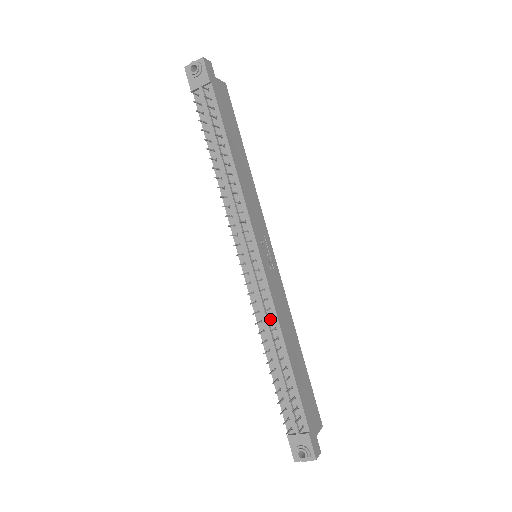
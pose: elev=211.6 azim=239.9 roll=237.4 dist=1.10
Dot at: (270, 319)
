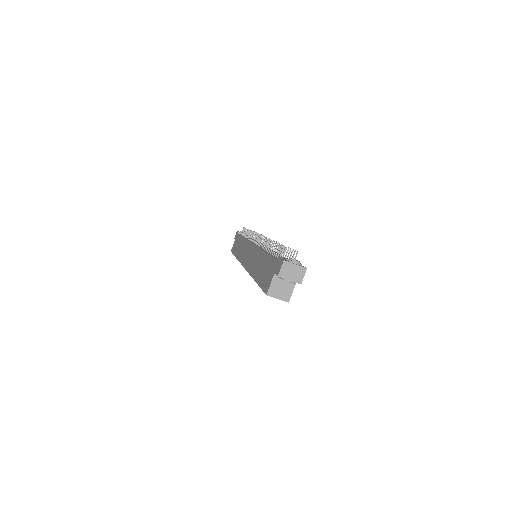
Dot at: occluded
